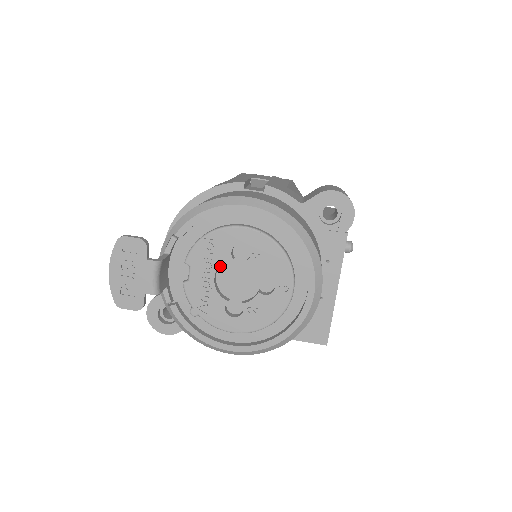
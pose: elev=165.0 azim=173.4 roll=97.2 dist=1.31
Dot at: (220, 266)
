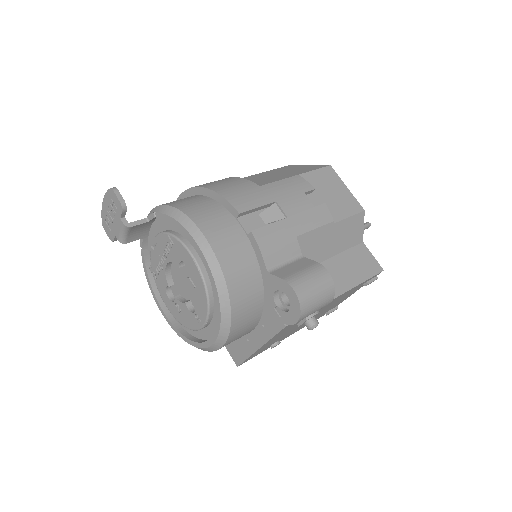
Dot at: occluded
